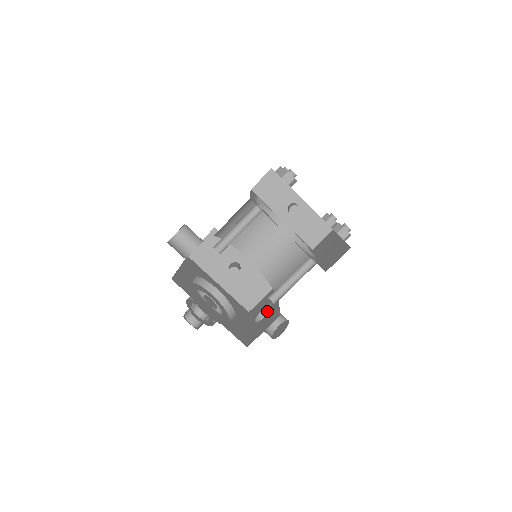
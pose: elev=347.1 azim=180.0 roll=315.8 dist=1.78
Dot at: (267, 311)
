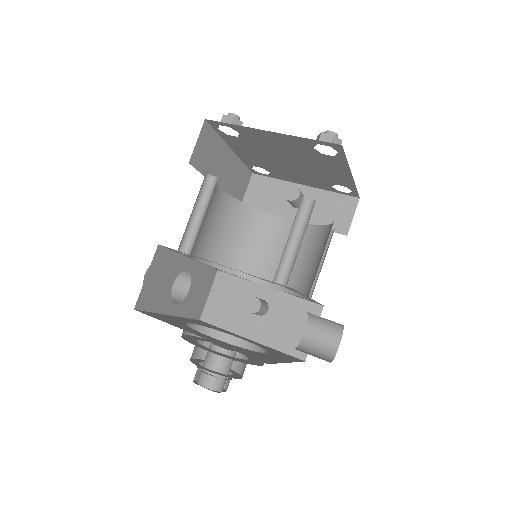
Dot at: (311, 331)
